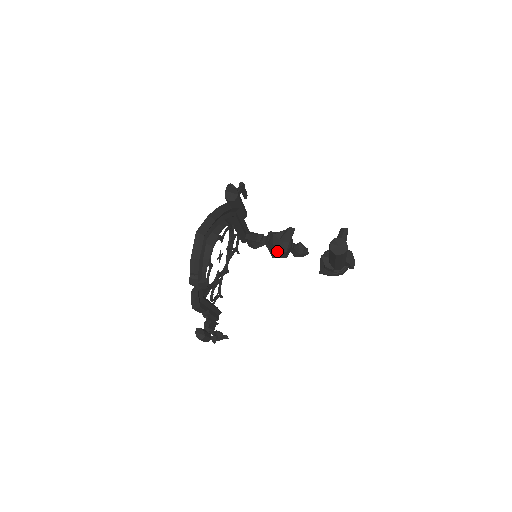
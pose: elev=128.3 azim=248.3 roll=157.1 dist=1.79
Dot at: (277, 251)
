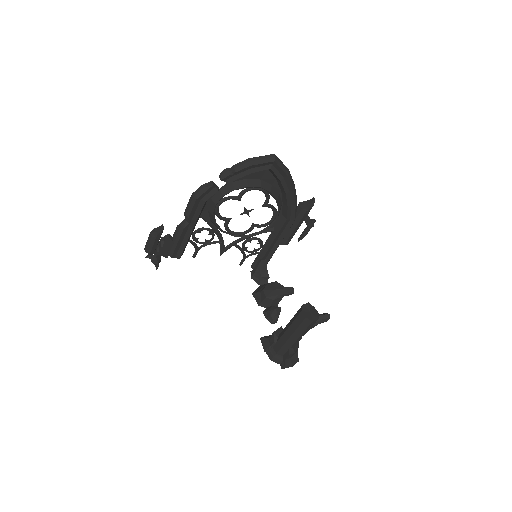
Dot at: (262, 290)
